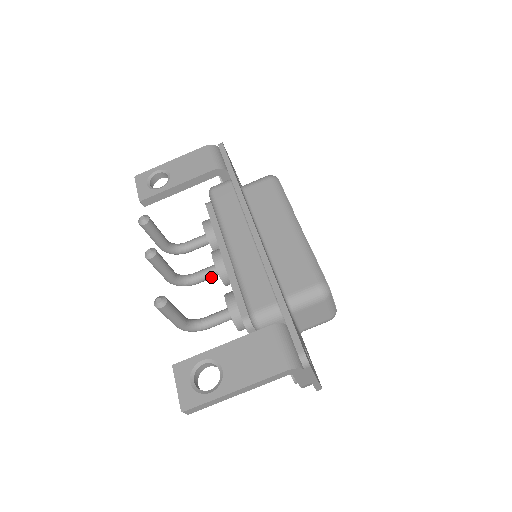
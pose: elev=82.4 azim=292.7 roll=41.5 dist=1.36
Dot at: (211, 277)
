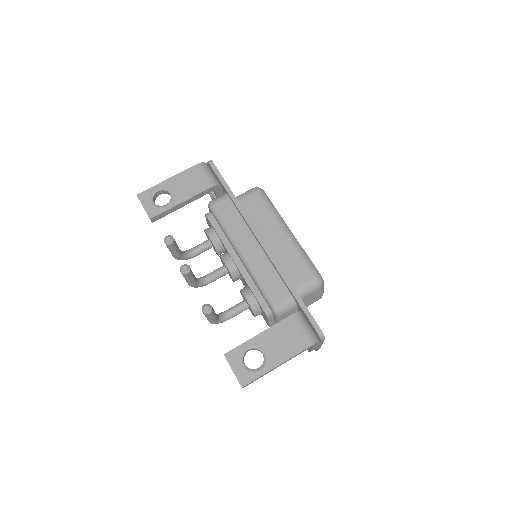
Dot at: occluded
